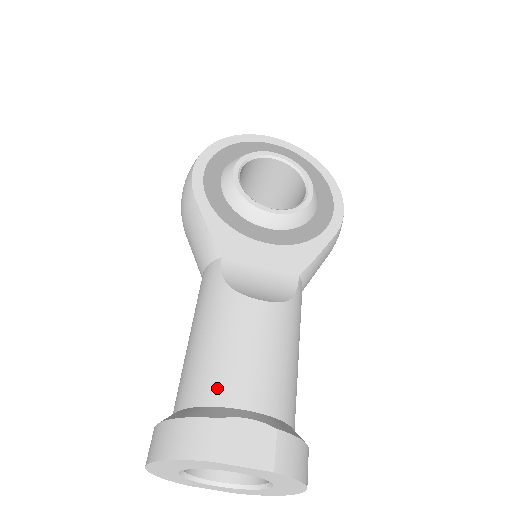
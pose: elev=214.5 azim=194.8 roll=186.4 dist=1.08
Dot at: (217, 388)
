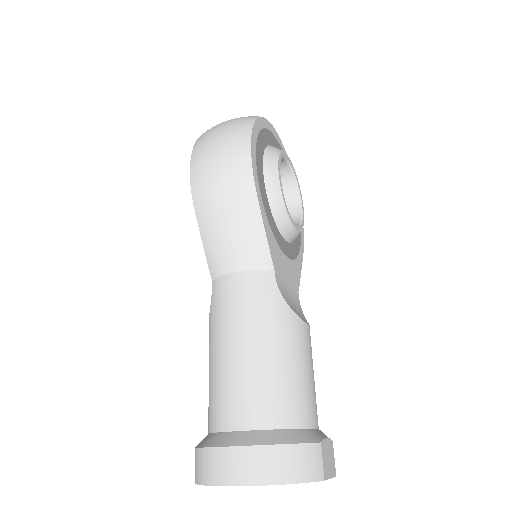
Dot at: (301, 411)
